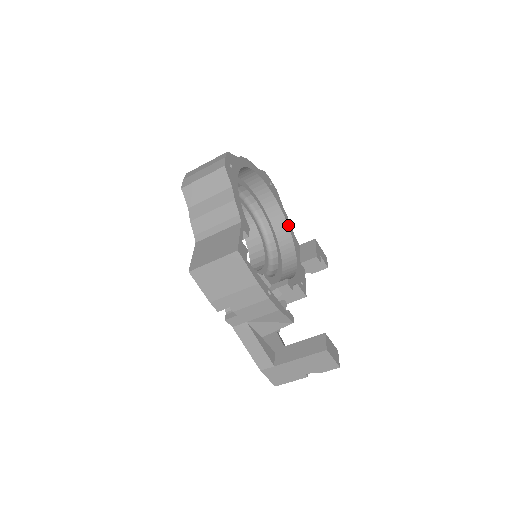
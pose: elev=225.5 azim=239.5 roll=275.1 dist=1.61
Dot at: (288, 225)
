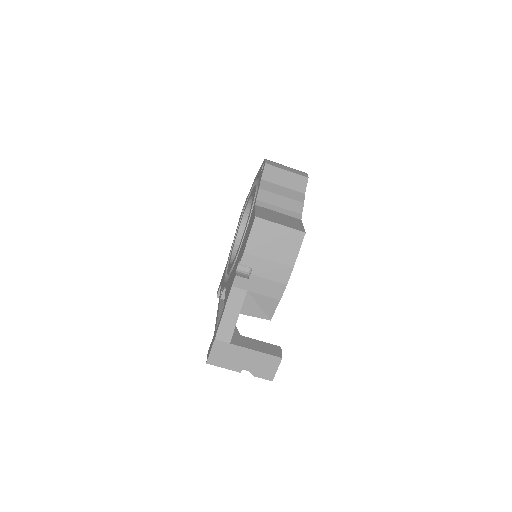
Dot at: occluded
